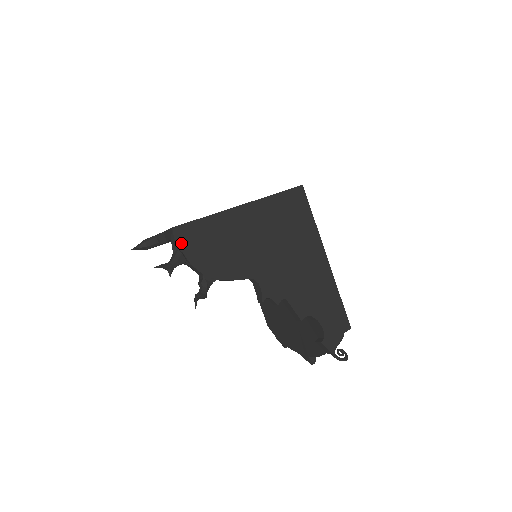
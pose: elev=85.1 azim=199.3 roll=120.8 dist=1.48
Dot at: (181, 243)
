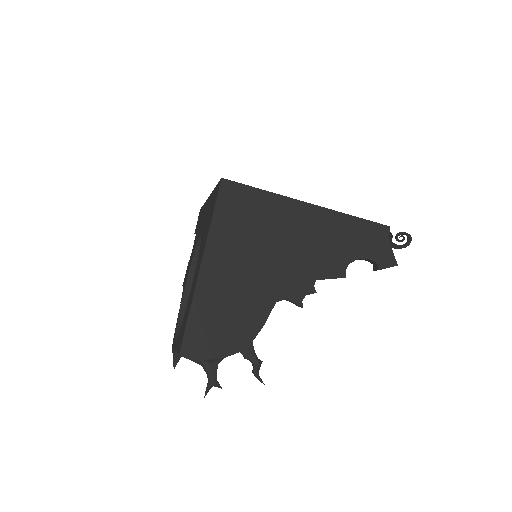
Dot at: (198, 356)
